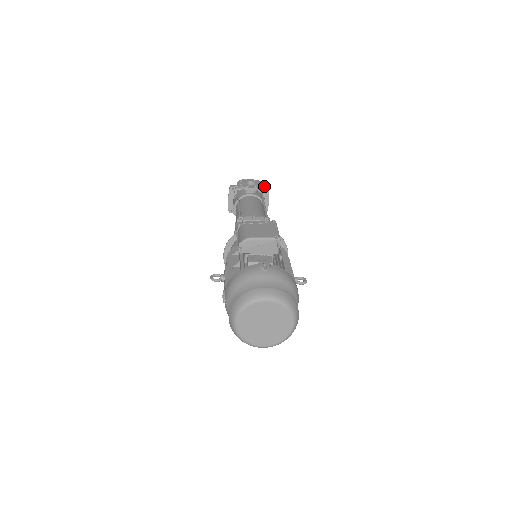
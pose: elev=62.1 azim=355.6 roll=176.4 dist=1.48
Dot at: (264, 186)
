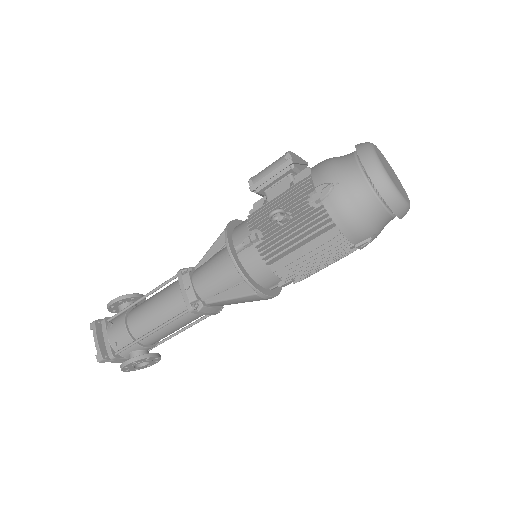
Dot at: occluded
